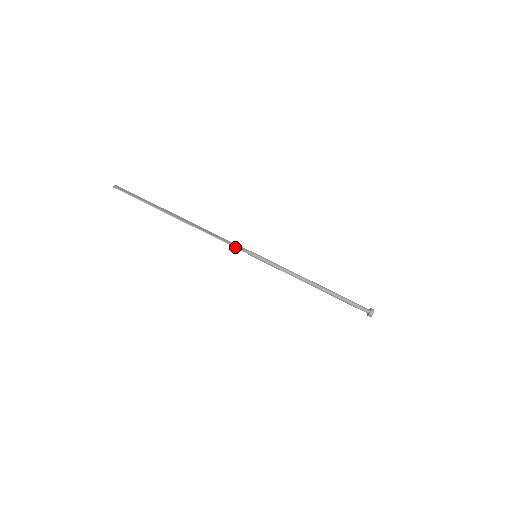
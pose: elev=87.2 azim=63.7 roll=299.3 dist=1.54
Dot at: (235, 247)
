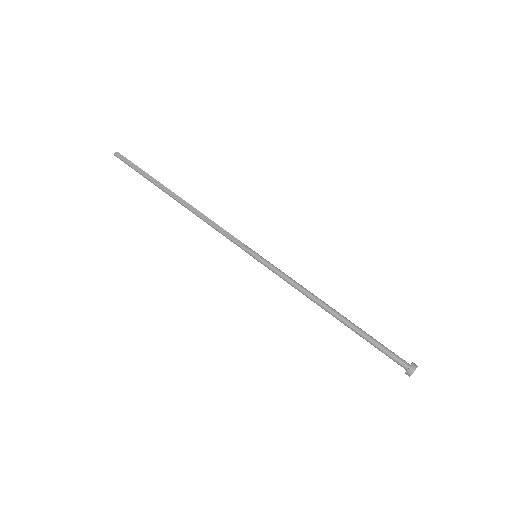
Dot at: (231, 241)
